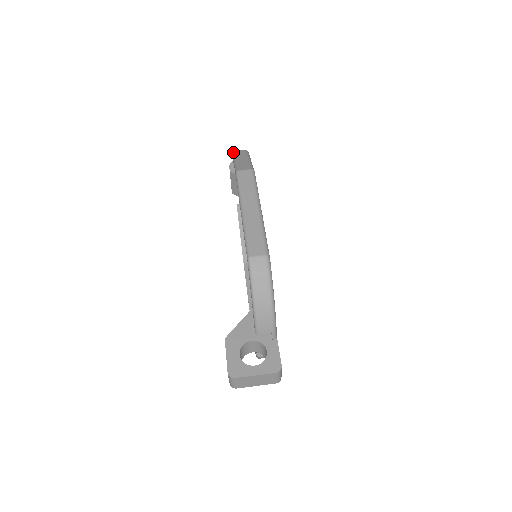
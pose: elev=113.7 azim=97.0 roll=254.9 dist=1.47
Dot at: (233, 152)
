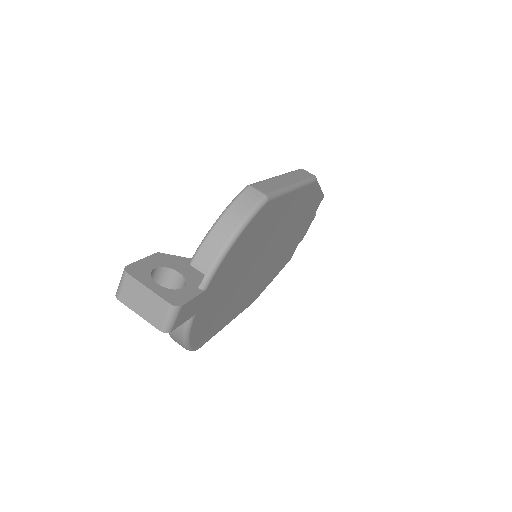
Dot at: occluded
